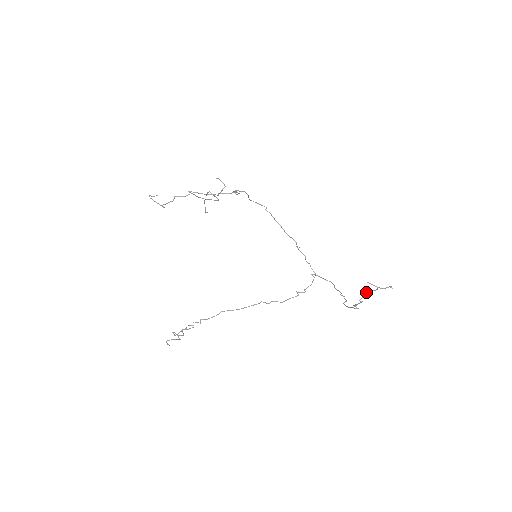
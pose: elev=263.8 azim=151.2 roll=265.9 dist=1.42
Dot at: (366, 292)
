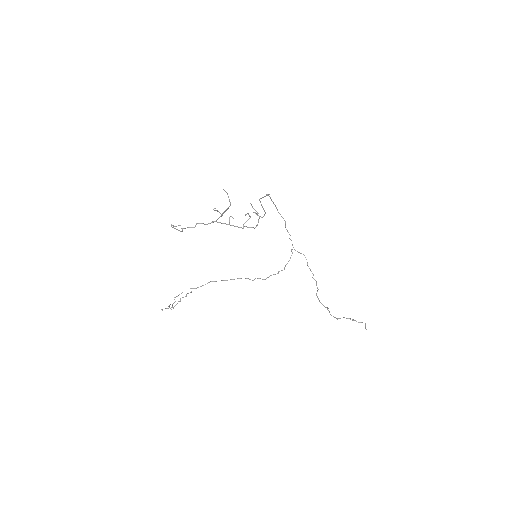
Dot at: occluded
